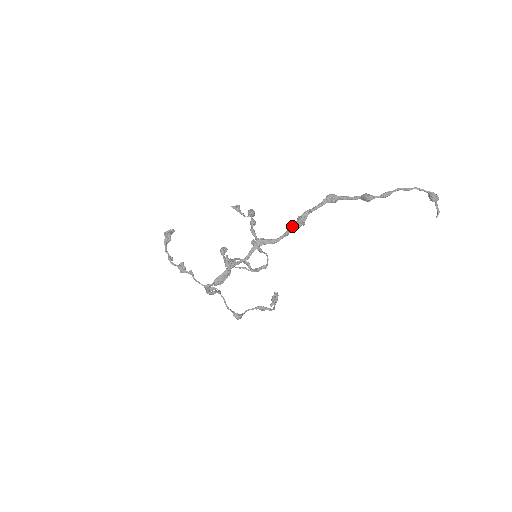
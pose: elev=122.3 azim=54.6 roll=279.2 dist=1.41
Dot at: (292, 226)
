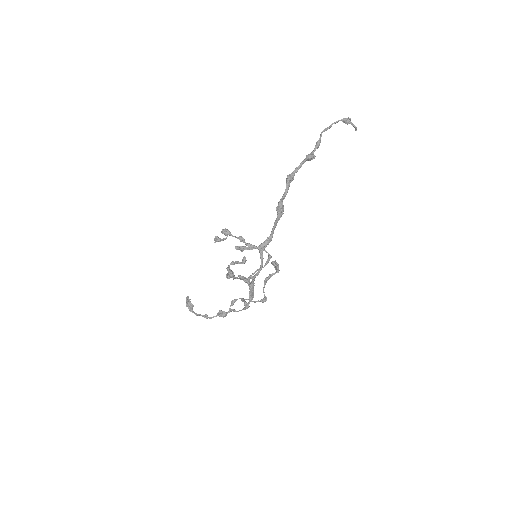
Dot at: (277, 219)
